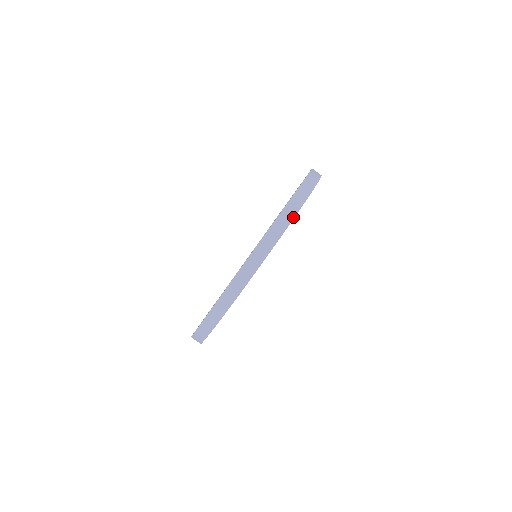
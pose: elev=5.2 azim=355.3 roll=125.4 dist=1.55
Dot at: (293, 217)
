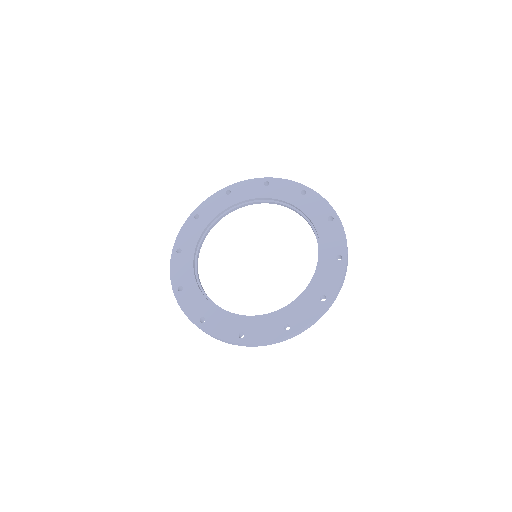
Dot at: occluded
